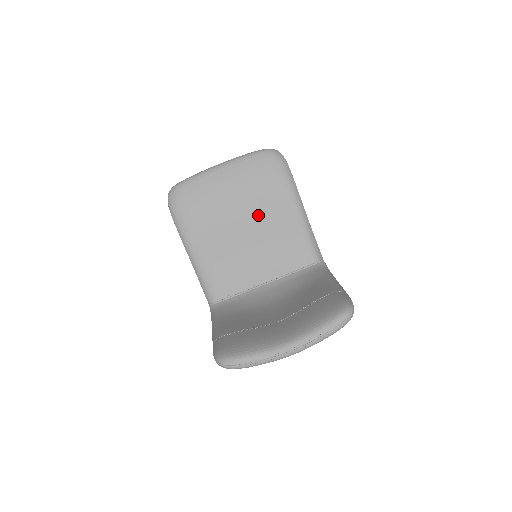
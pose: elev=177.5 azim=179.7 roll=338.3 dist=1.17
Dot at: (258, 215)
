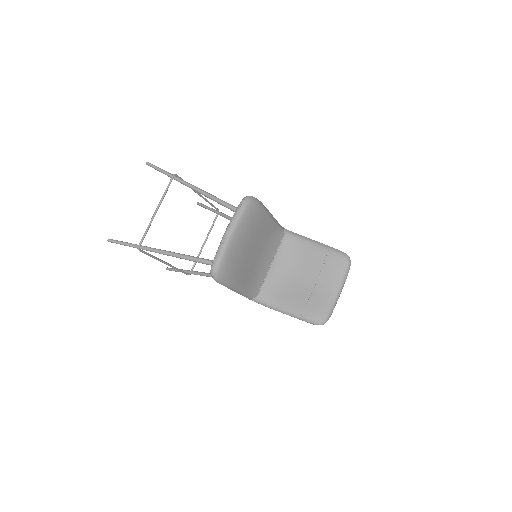
Dot at: (258, 240)
